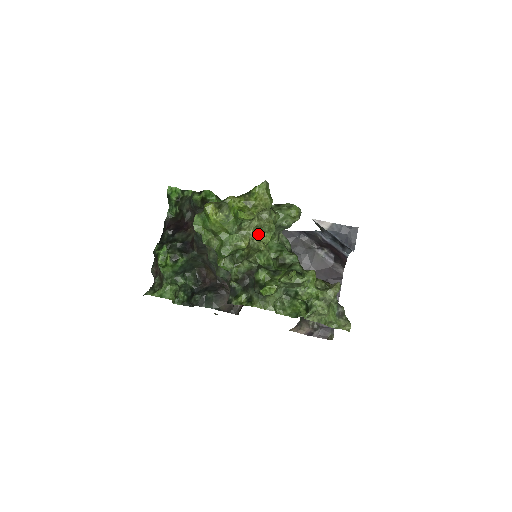
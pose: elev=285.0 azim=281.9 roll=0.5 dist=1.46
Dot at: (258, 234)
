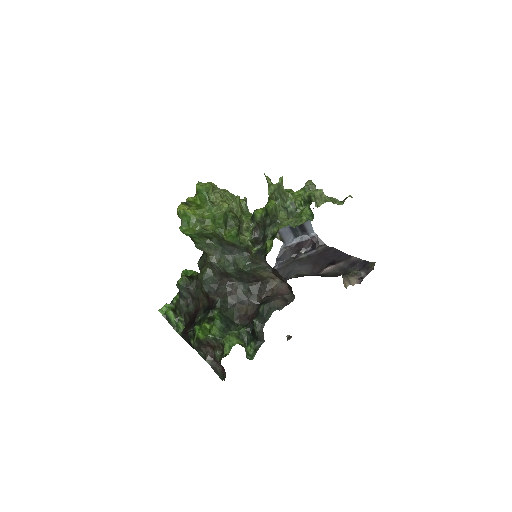
Dot at: (228, 204)
